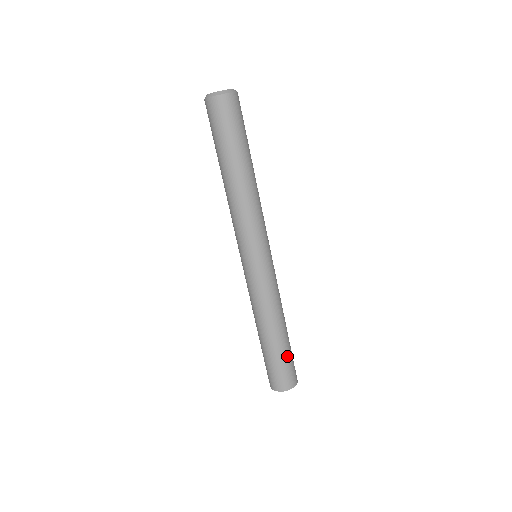
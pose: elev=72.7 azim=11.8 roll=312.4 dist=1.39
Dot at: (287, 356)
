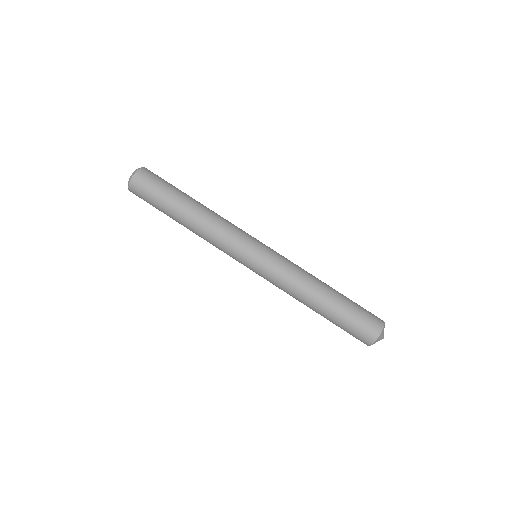
Dot at: (352, 303)
